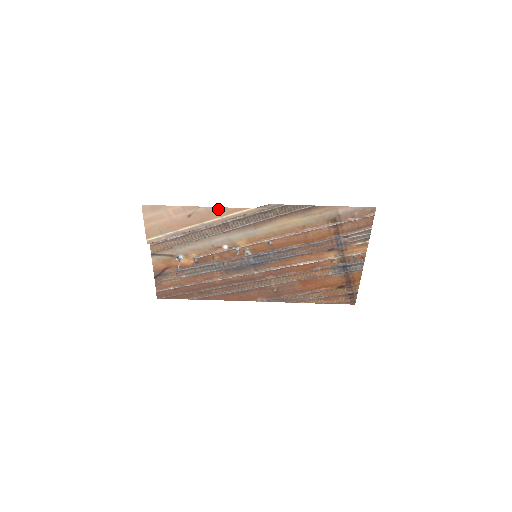
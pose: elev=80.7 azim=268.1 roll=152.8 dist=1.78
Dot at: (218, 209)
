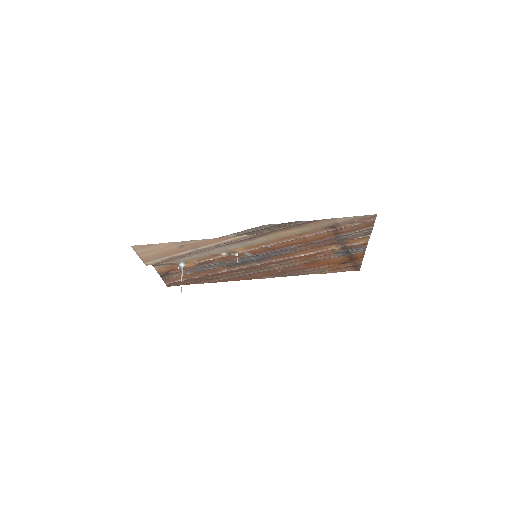
Dot at: (210, 240)
